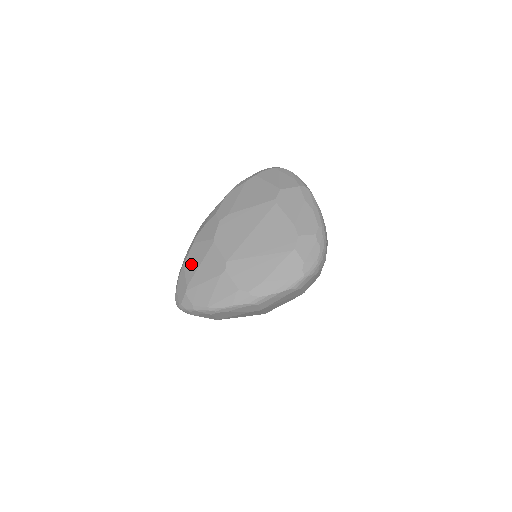
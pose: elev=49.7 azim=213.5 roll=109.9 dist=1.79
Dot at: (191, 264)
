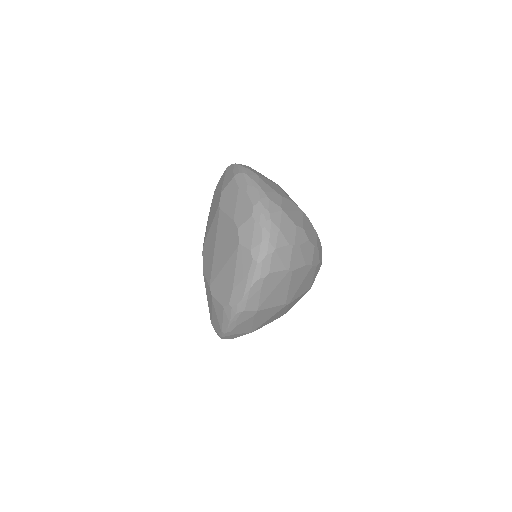
Dot at: occluded
